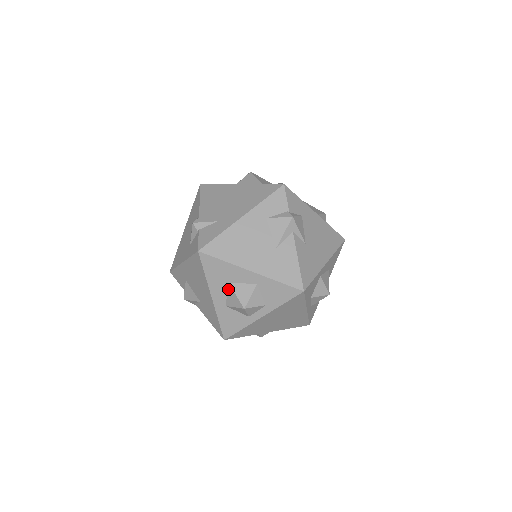
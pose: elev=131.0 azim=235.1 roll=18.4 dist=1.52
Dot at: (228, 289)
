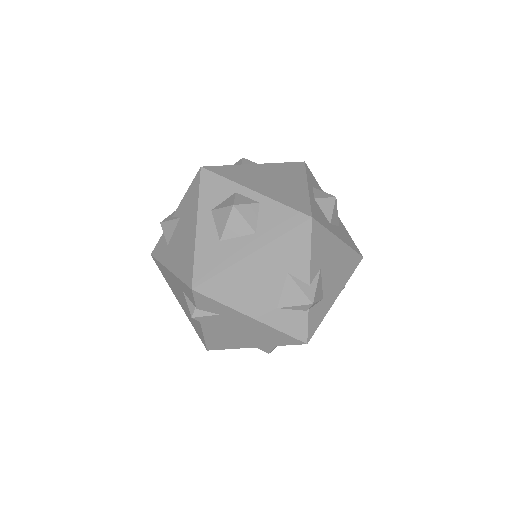
Dot at: occluded
